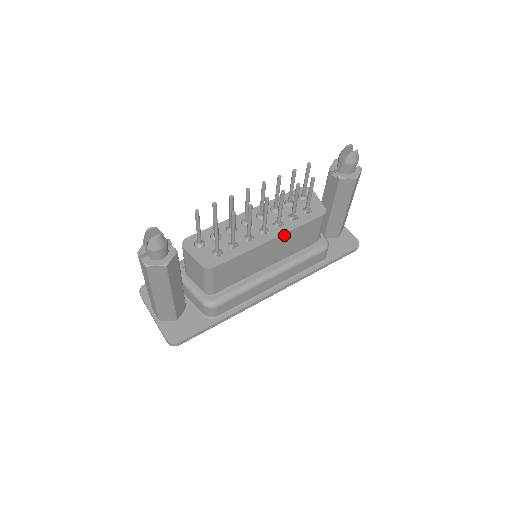
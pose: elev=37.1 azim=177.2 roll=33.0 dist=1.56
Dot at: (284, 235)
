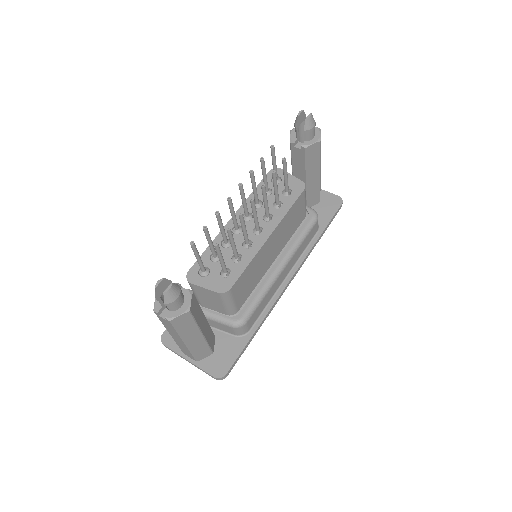
Dot at: (278, 225)
